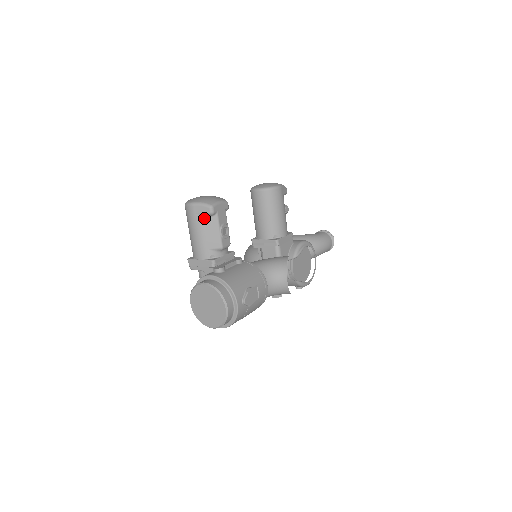
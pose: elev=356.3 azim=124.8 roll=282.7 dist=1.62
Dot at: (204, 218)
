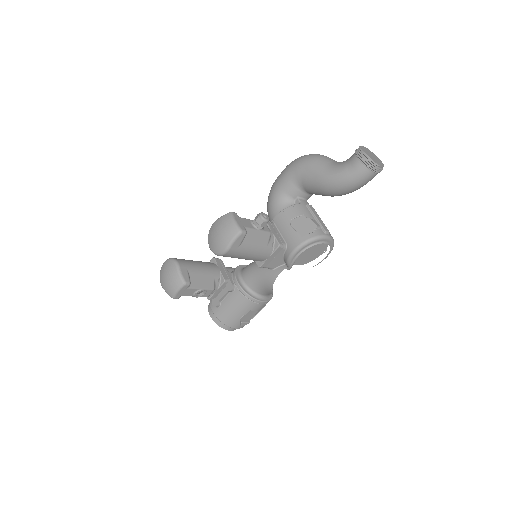
Dot at: occluded
